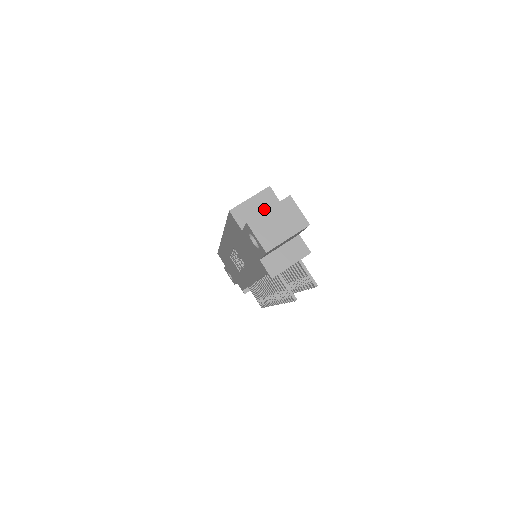
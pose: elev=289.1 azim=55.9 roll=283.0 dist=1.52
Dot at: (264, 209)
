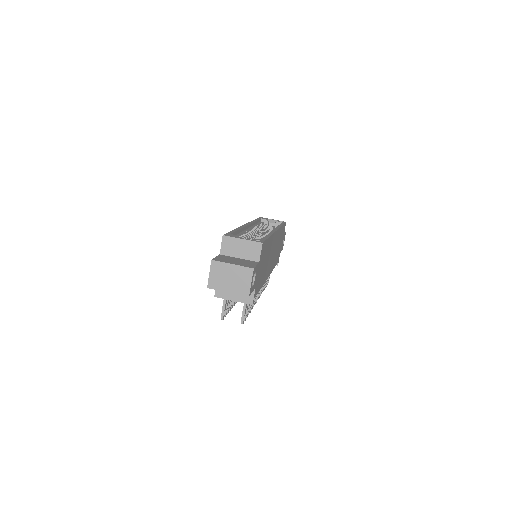
Dot at: (245, 254)
